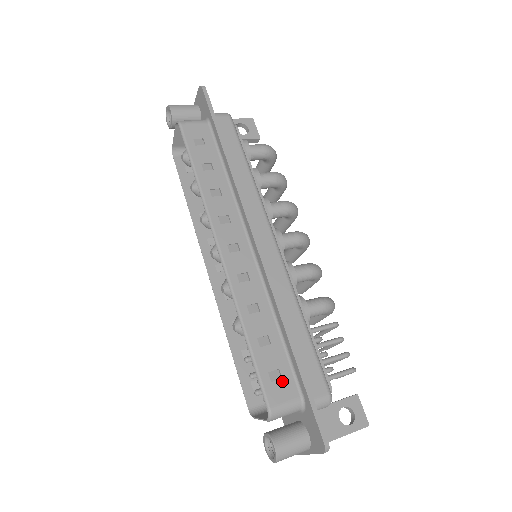
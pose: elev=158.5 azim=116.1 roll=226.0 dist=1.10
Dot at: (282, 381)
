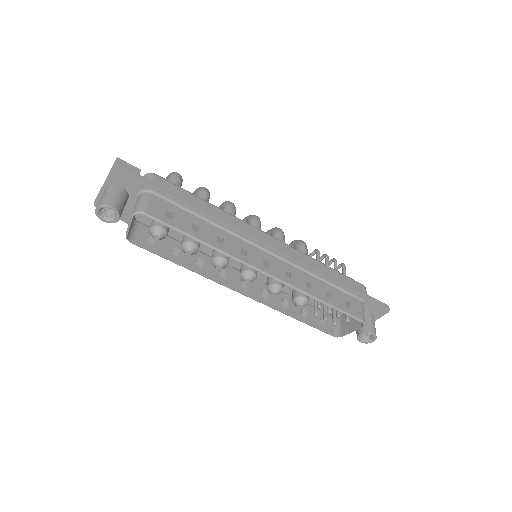
Dot at: (351, 303)
